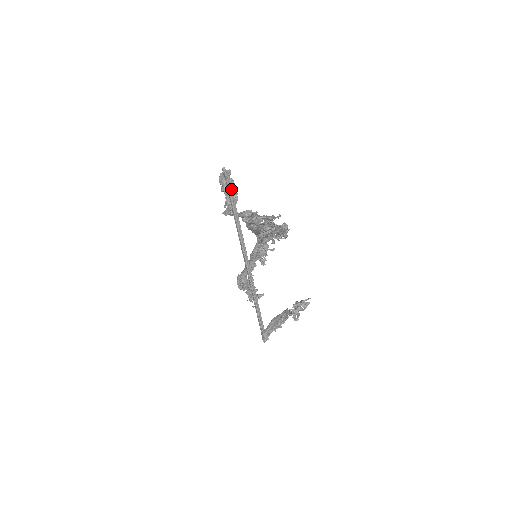
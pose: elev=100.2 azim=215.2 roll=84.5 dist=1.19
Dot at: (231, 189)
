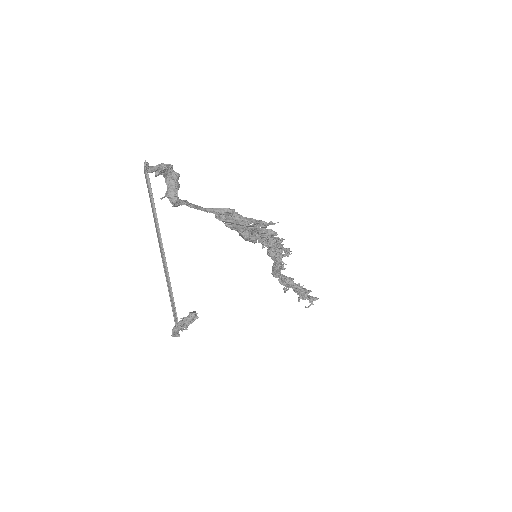
Dot at: (148, 183)
